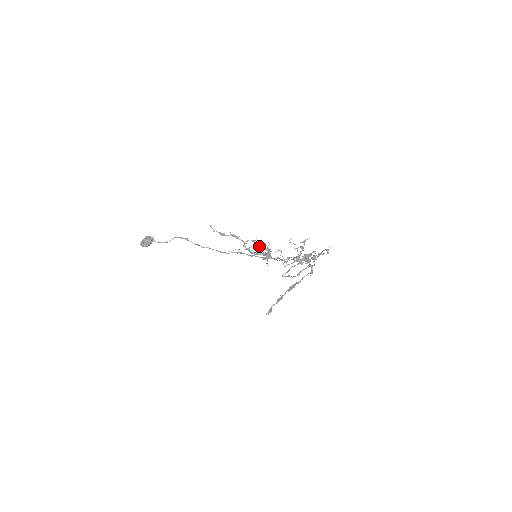
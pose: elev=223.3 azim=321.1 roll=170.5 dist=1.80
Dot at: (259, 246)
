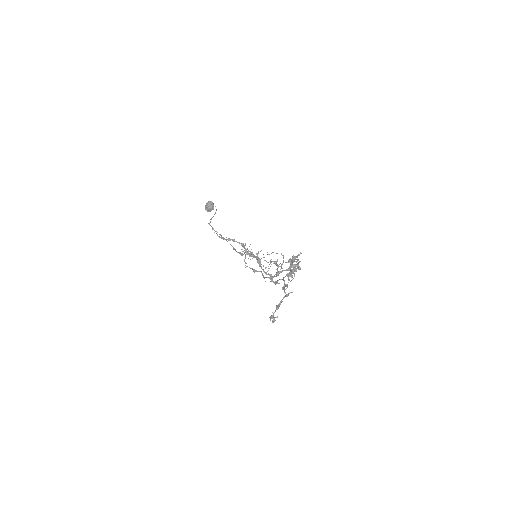
Dot at: (248, 254)
